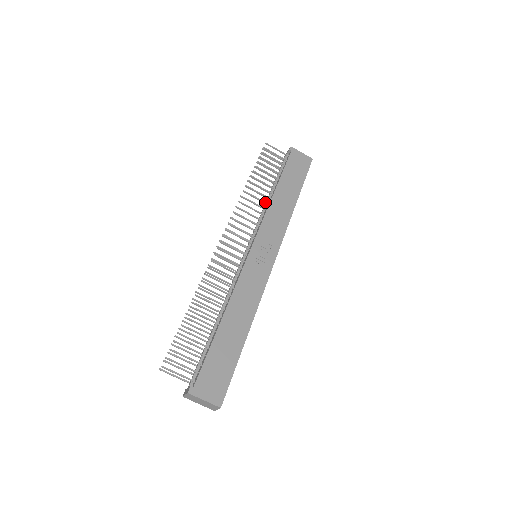
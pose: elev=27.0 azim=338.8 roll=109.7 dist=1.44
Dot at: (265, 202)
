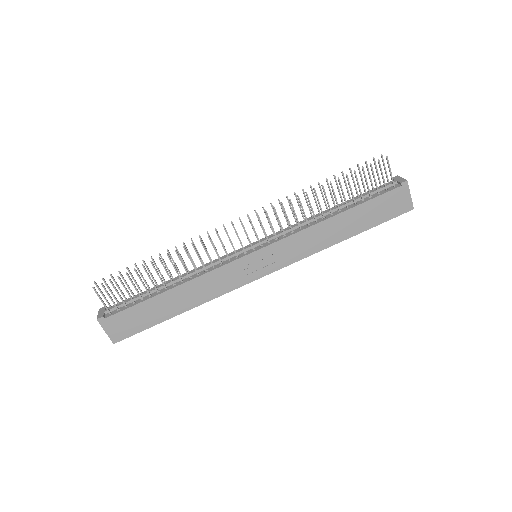
Dot at: (315, 218)
